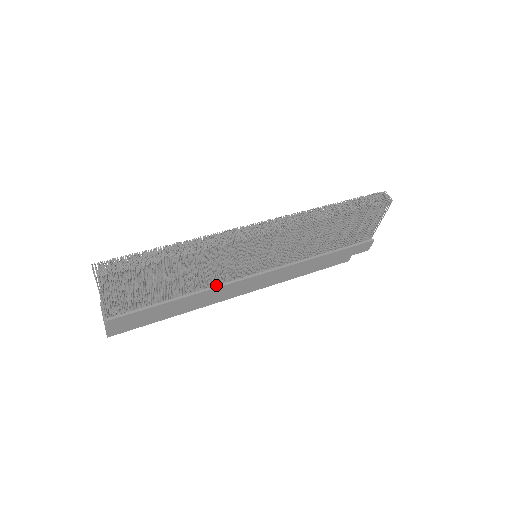
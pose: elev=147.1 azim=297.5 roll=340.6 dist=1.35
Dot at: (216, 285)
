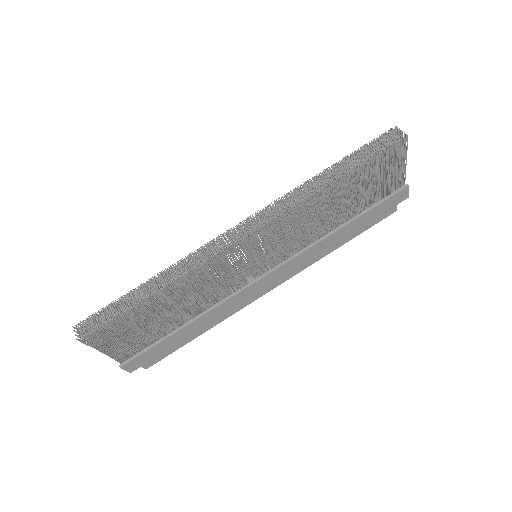
Dot at: (223, 299)
